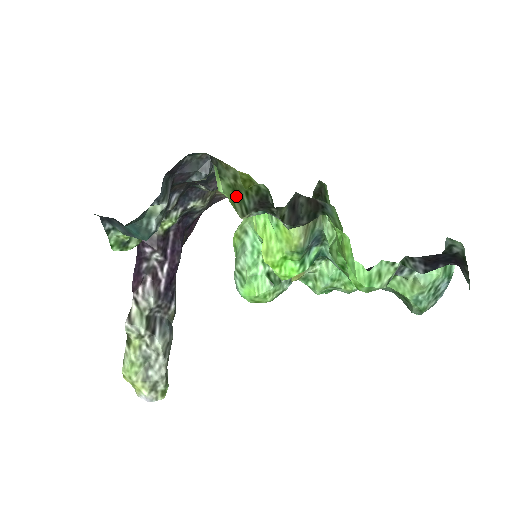
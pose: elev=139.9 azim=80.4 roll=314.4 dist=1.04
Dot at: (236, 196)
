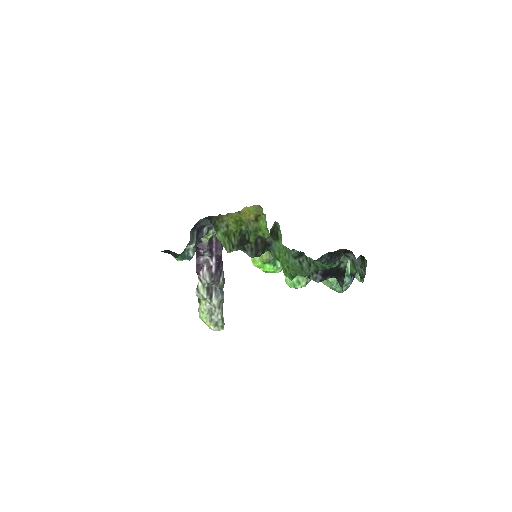
Dot at: (227, 239)
